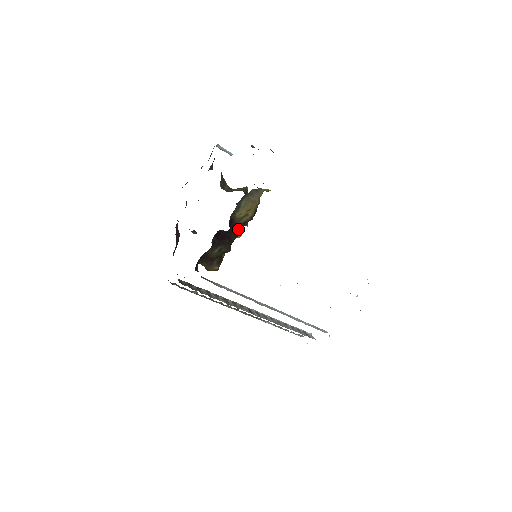
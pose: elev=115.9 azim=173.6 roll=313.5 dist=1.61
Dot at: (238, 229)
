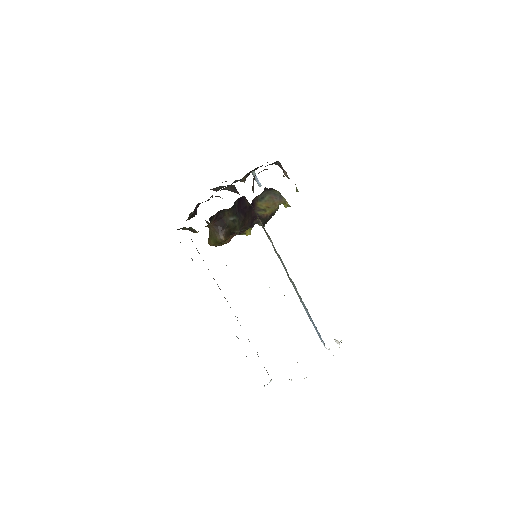
Dot at: (252, 221)
